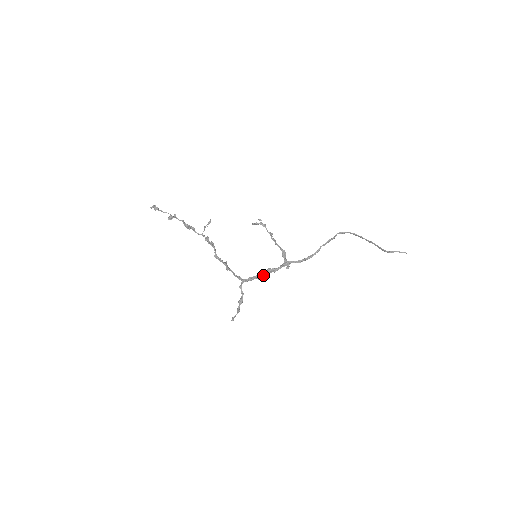
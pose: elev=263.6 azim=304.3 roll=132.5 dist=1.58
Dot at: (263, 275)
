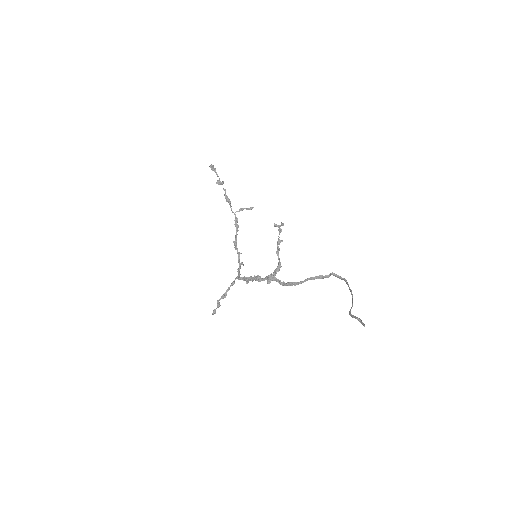
Dot at: (250, 279)
